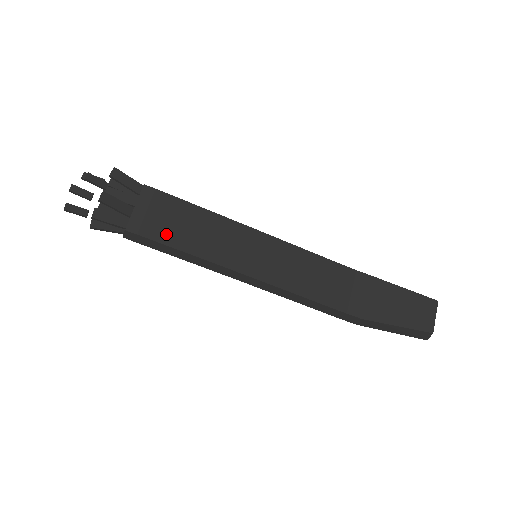
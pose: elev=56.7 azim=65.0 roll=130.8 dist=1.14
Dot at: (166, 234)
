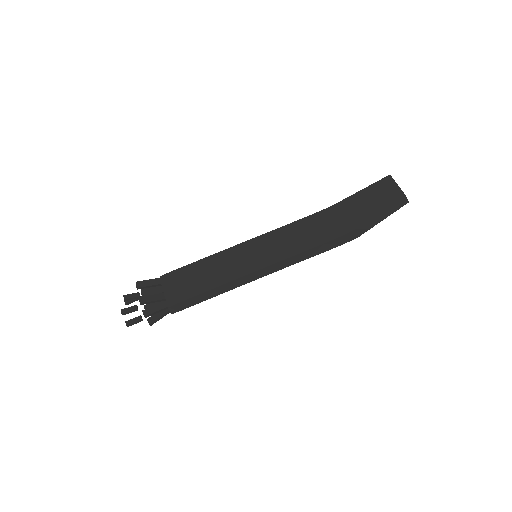
Dot at: (192, 290)
